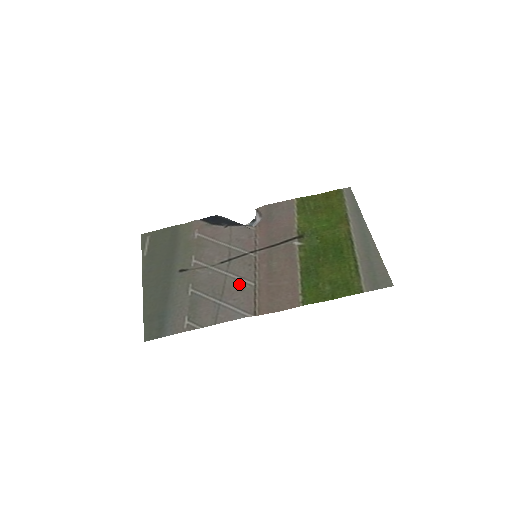
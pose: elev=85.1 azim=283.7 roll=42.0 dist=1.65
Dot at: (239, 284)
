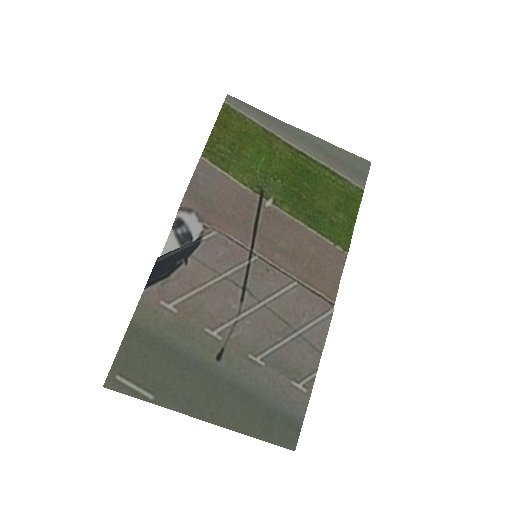
Dot at: (287, 298)
